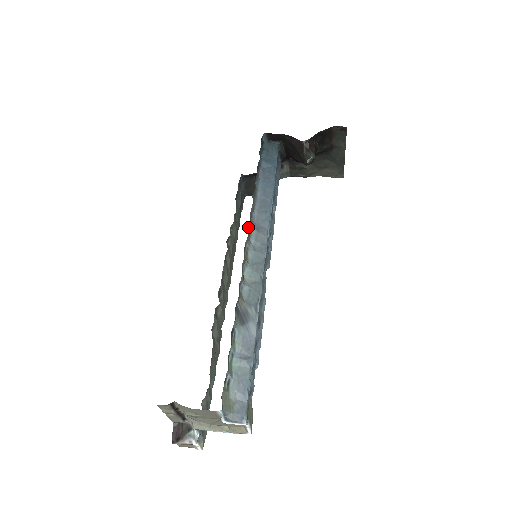
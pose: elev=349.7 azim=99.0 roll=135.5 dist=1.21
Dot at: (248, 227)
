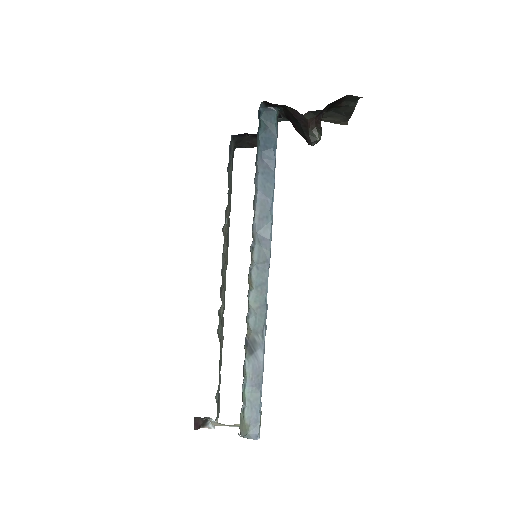
Dot at: (250, 246)
